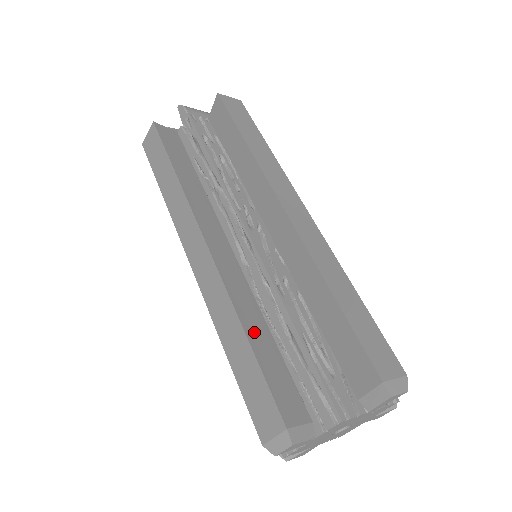
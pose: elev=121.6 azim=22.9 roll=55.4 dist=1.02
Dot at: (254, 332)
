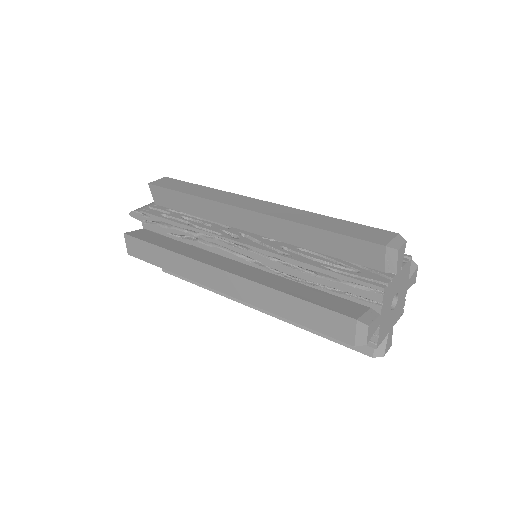
Dot at: (292, 290)
